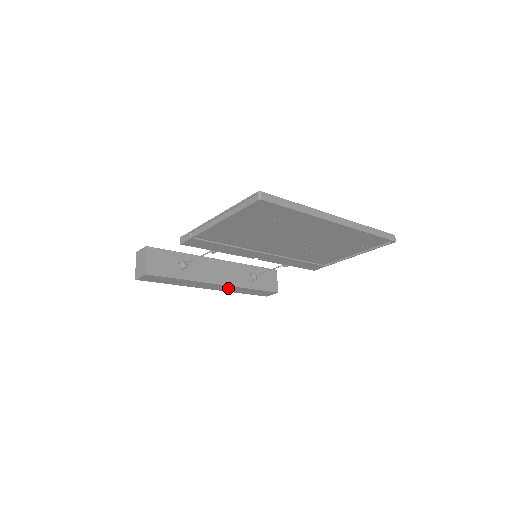
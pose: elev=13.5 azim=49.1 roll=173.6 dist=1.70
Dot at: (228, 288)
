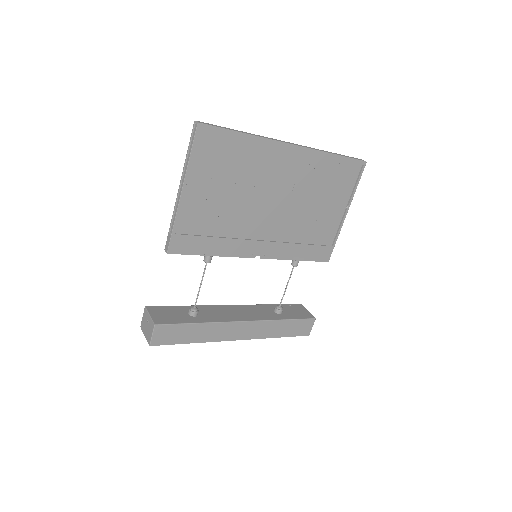
Dot at: (258, 329)
